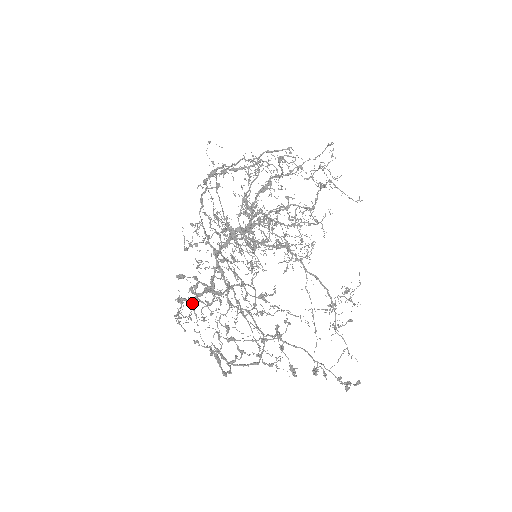
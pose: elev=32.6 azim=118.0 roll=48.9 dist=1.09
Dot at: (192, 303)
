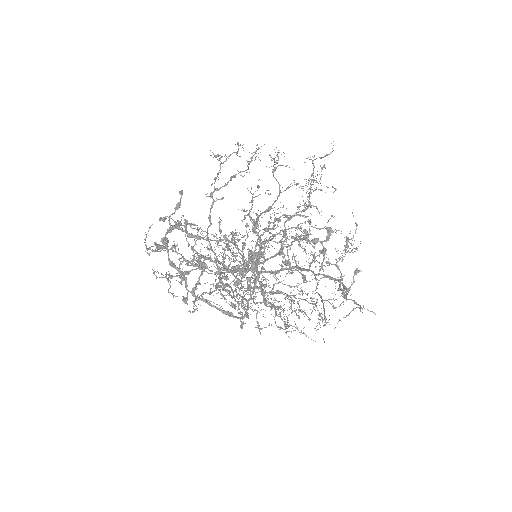
Dot at: occluded
